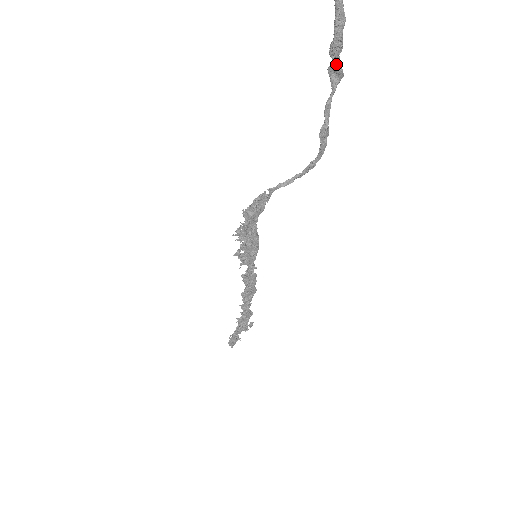
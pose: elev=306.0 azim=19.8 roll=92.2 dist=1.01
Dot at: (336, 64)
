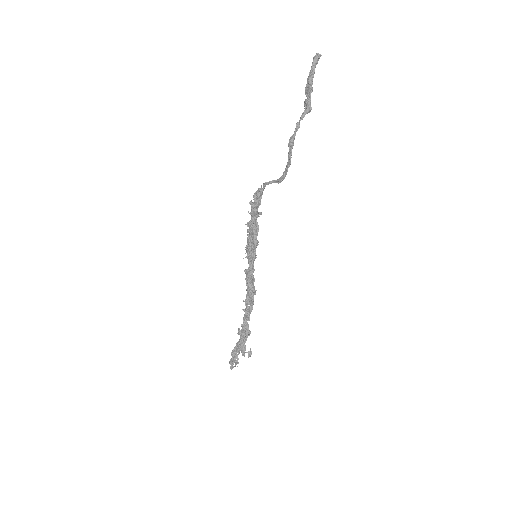
Dot at: (307, 99)
